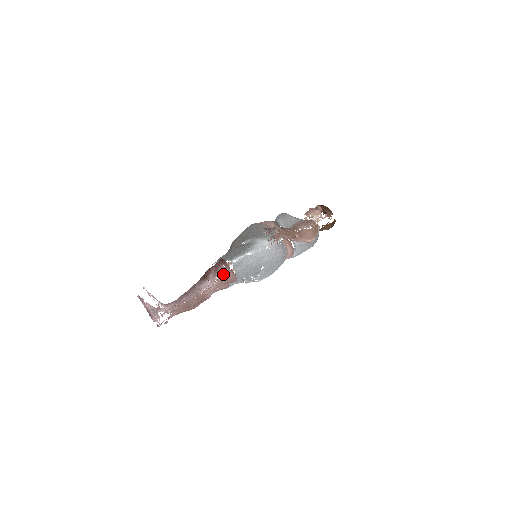
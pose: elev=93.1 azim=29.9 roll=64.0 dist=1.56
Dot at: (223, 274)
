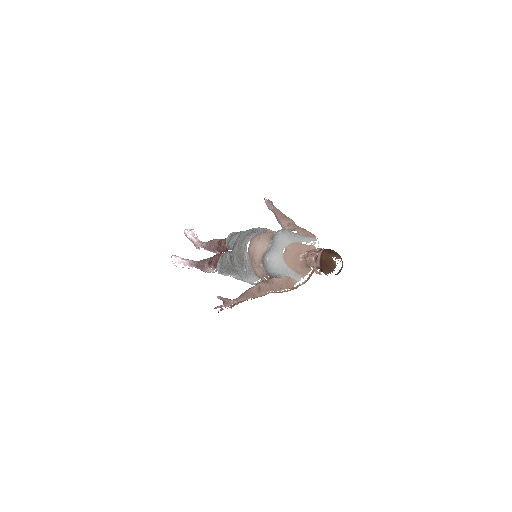
Dot at: occluded
